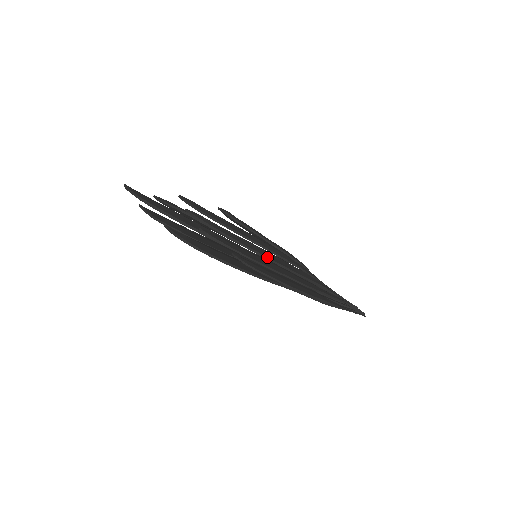
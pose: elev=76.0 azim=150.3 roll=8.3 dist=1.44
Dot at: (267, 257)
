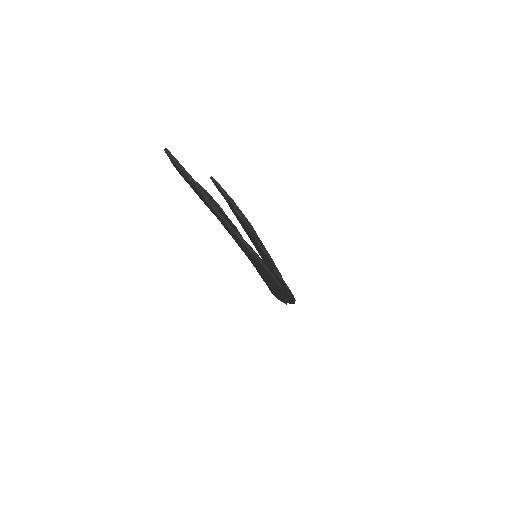
Dot at: occluded
